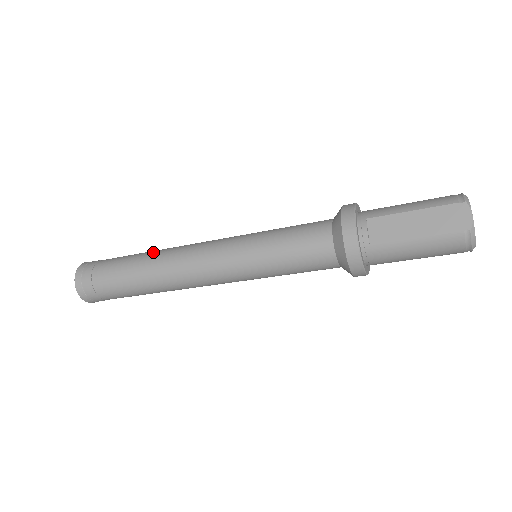
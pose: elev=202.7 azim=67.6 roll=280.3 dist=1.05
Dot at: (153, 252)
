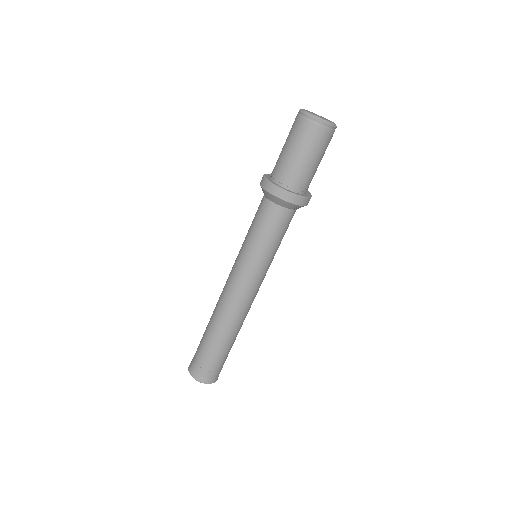
Dot at: occluded
